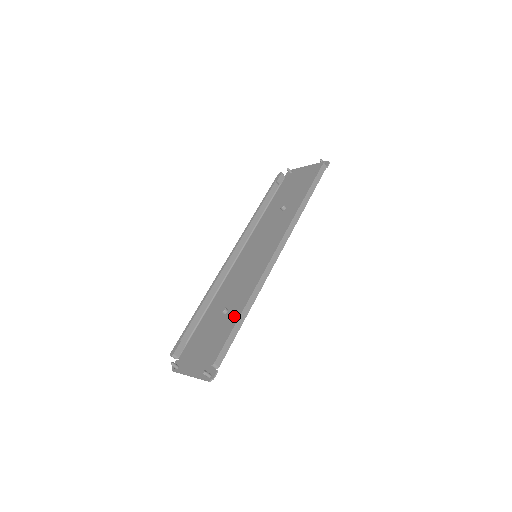
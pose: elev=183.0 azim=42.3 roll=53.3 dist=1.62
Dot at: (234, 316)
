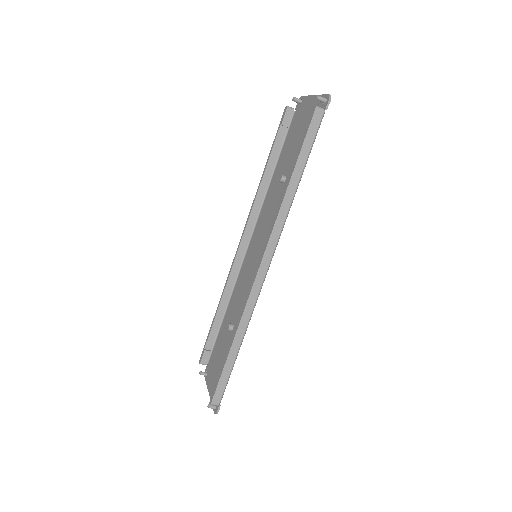
Dot at: occluded
